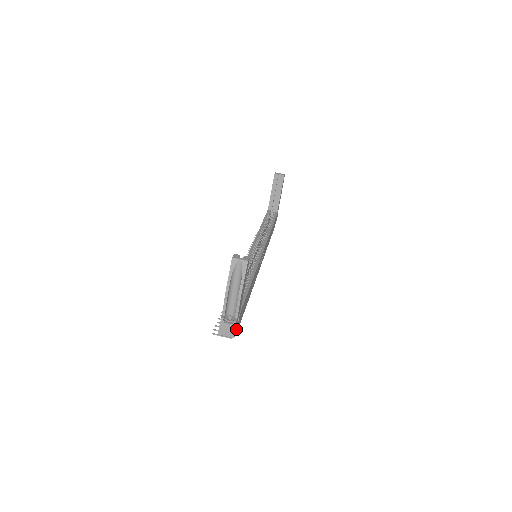
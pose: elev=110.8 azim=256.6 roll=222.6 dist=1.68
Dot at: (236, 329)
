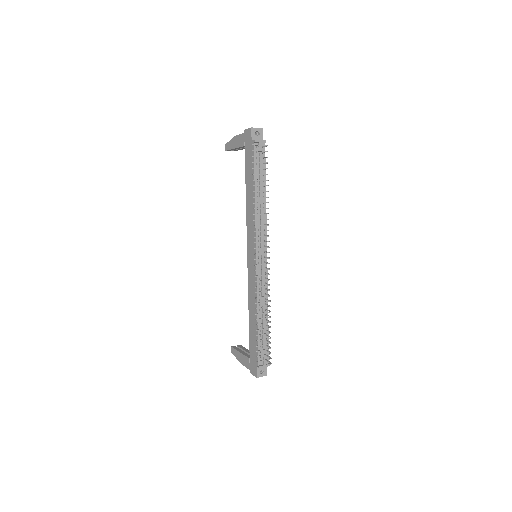
Dot at: (260, 135)
